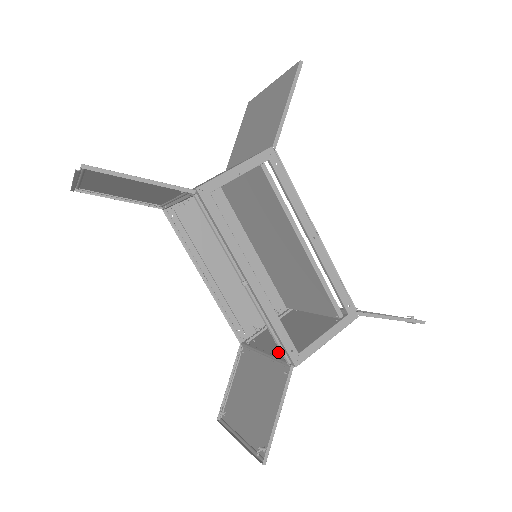
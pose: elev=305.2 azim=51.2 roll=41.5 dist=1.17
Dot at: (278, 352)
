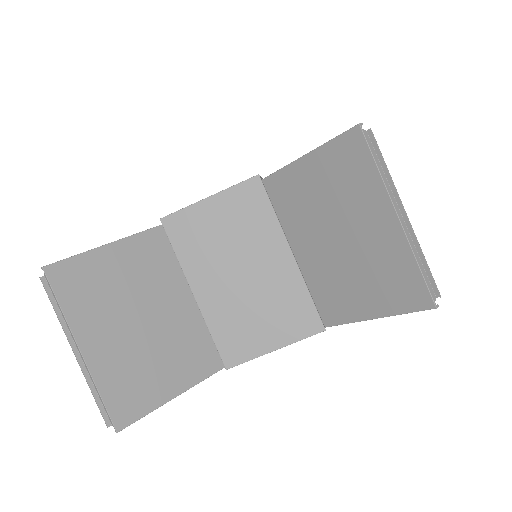
Dot at: occluded
